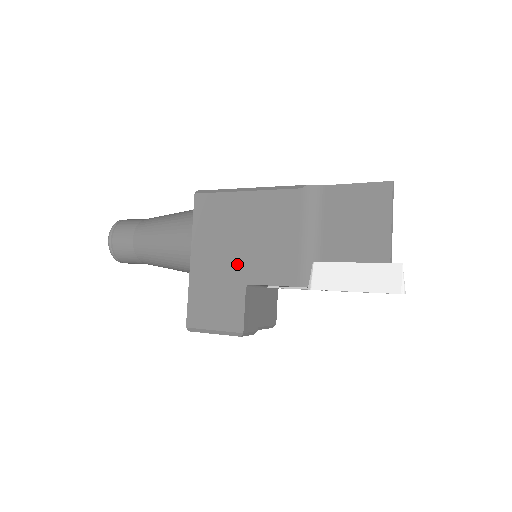
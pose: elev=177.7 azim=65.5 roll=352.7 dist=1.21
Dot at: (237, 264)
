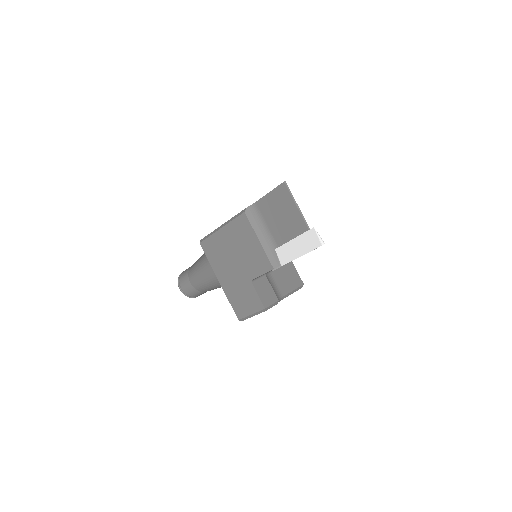
Dot at: (240, 272)
